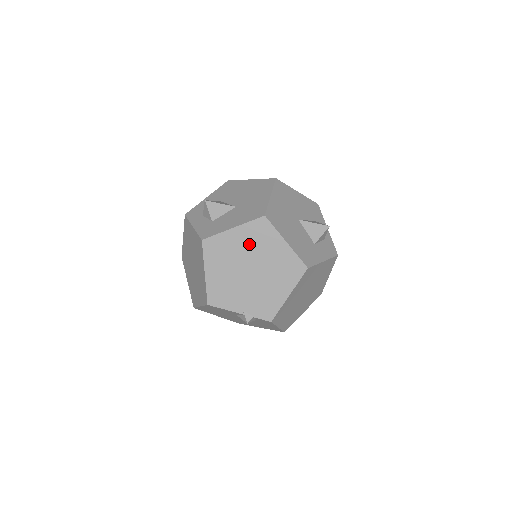
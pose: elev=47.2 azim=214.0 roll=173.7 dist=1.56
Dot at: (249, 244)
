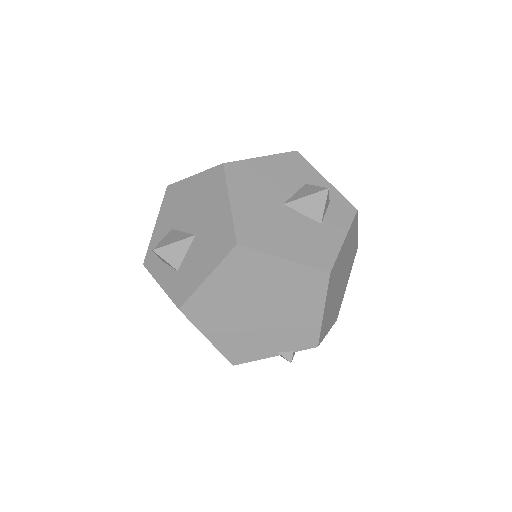
Dot at: (239, 285)
